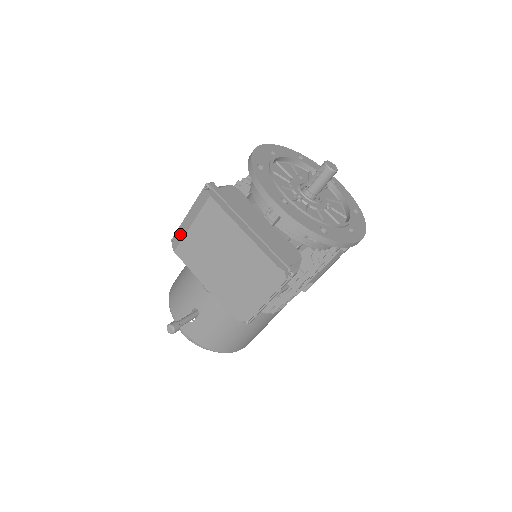
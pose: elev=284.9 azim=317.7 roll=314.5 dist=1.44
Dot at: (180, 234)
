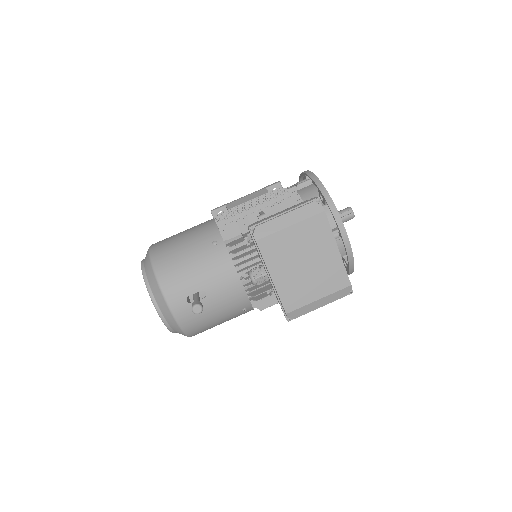
Dot at: (270, 228)
